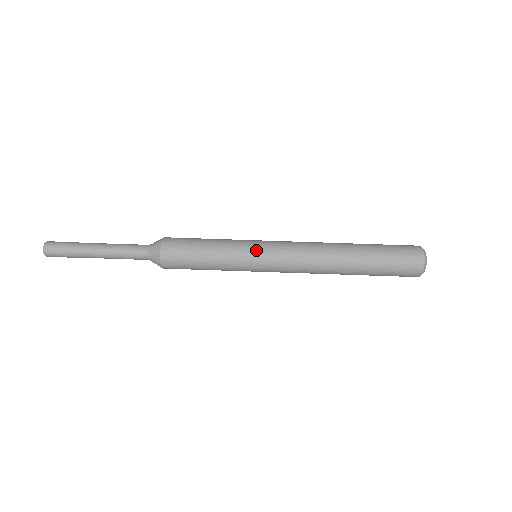
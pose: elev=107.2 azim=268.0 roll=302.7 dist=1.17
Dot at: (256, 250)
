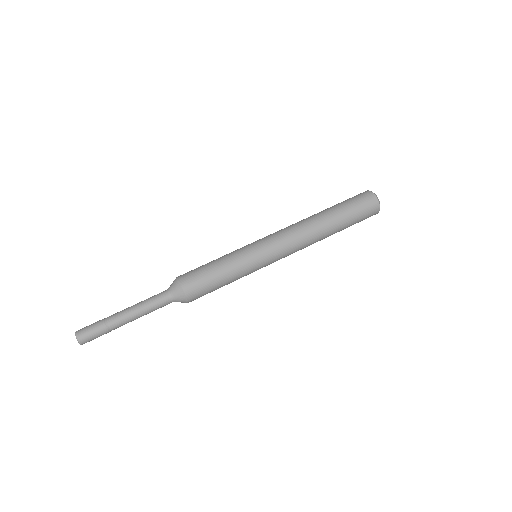
Dot at: (251, 243)
